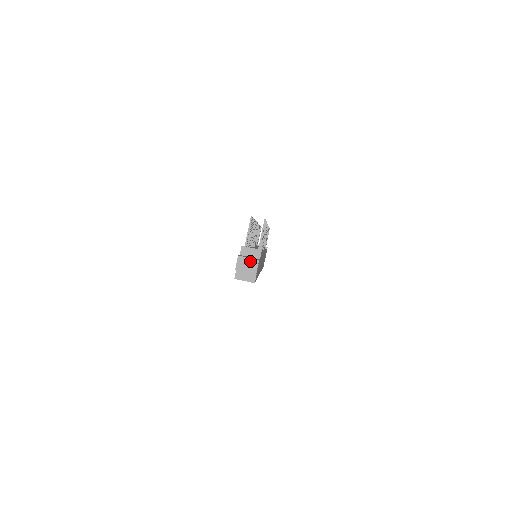
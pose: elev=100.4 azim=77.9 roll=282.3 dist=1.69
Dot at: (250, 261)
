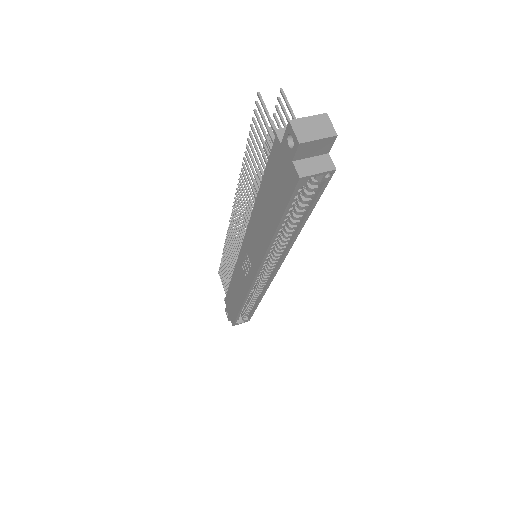
Dot at: (314, 120)
